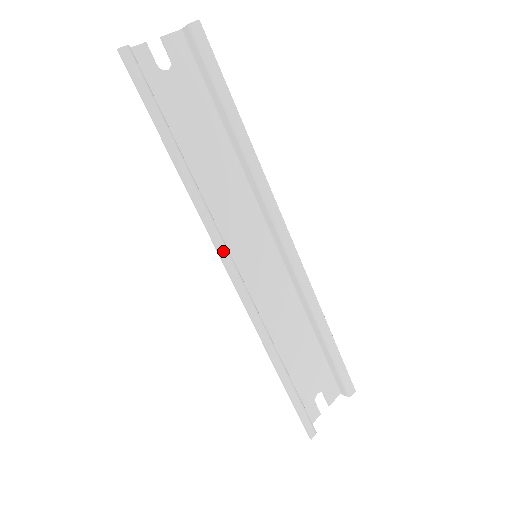
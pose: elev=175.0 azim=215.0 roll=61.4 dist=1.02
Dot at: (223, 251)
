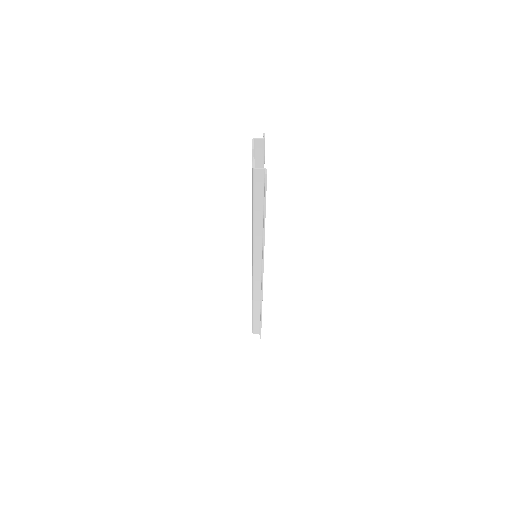
Dot at: occluded
